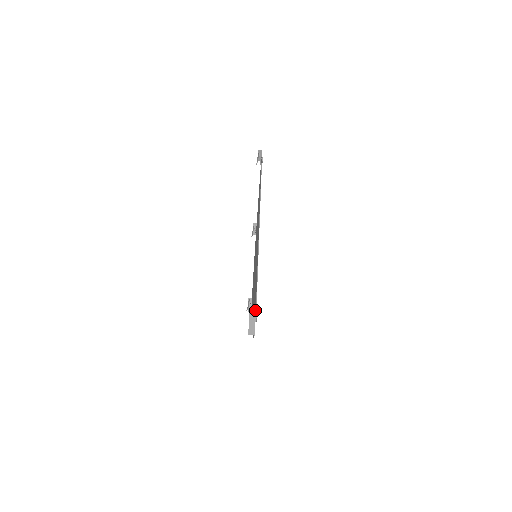
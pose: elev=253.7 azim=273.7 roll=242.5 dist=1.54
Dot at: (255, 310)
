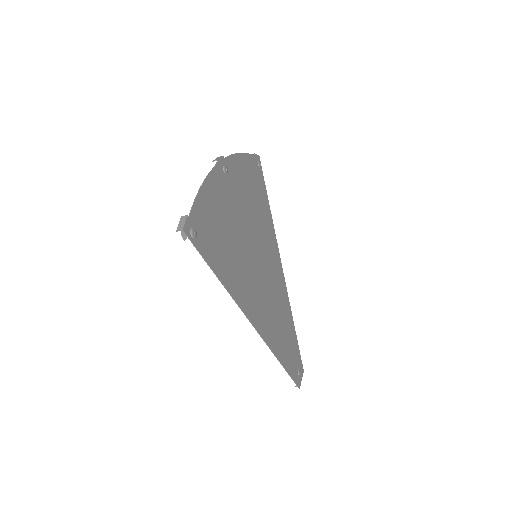
Dot at: (298, 381)
